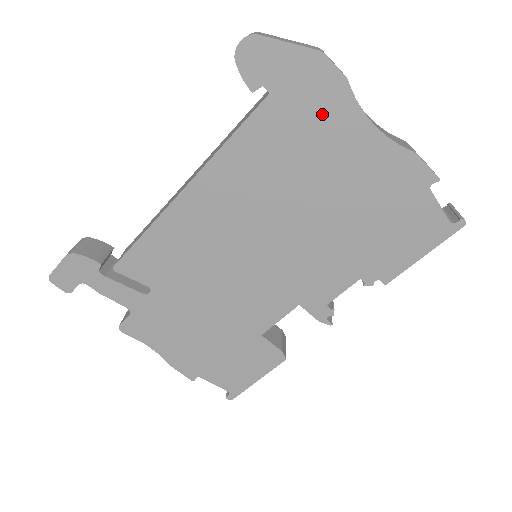
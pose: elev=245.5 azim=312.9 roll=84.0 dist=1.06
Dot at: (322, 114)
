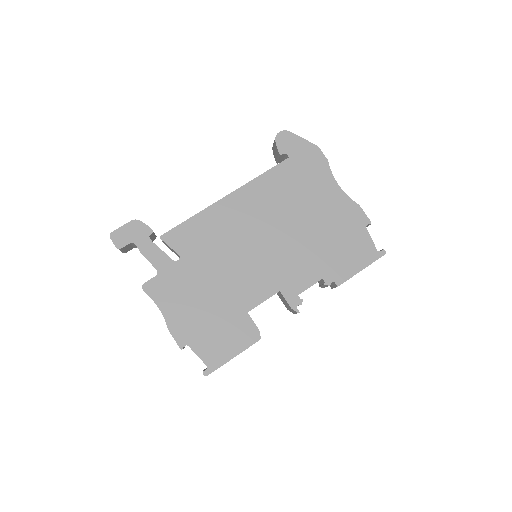
Dot at: (313, 174)
